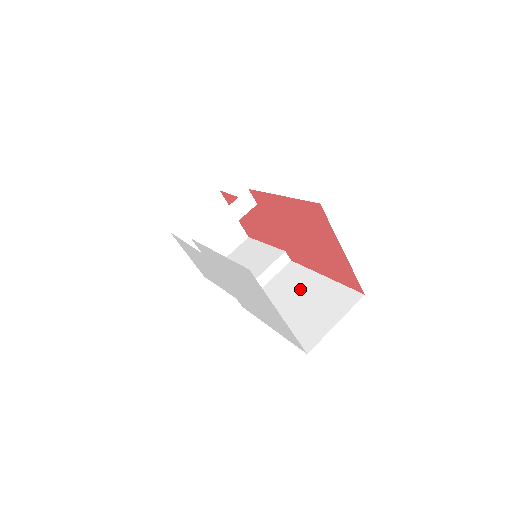
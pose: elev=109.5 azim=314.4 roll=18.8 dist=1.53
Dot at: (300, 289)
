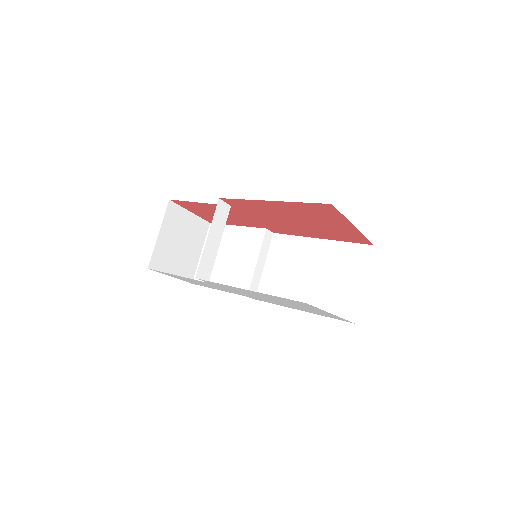
Dot at: (304, 261)
